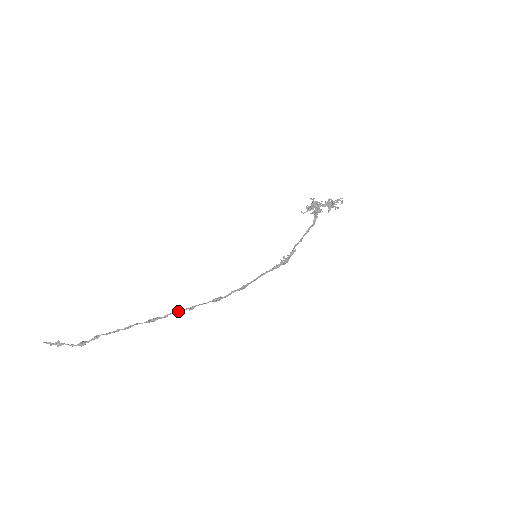
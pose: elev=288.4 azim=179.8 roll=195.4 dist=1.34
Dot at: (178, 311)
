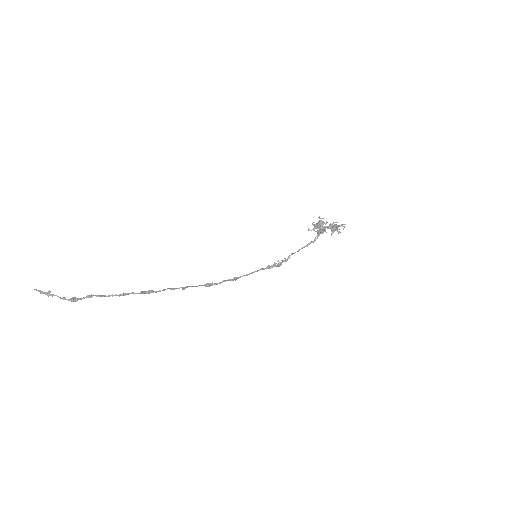
Dot at: (172, 289)
